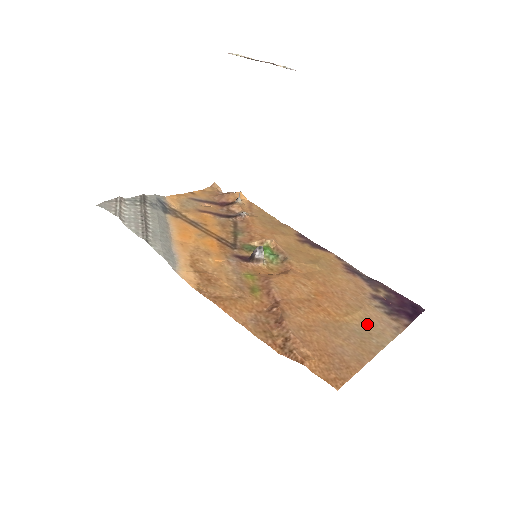
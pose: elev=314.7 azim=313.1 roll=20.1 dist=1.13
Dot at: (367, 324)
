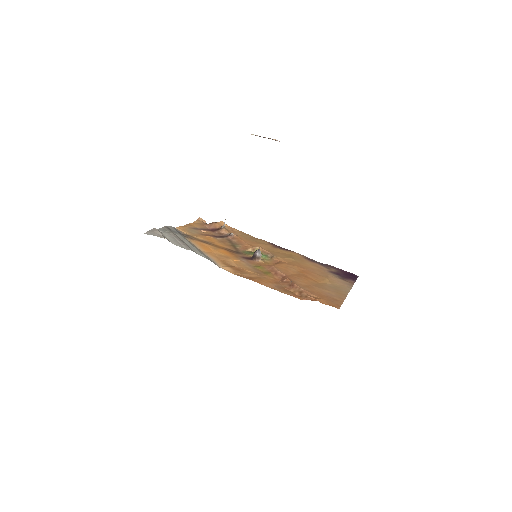
Dot at: (335, 283)
